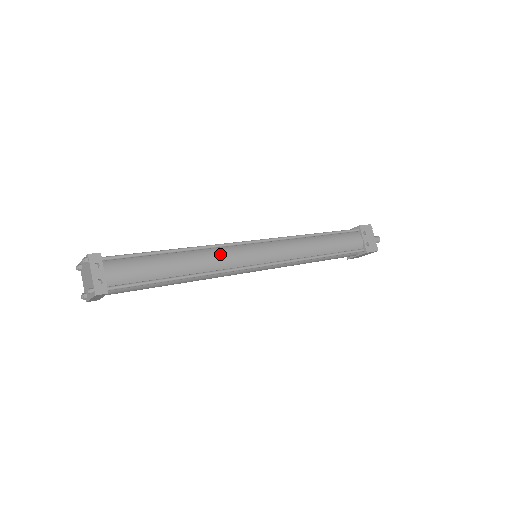
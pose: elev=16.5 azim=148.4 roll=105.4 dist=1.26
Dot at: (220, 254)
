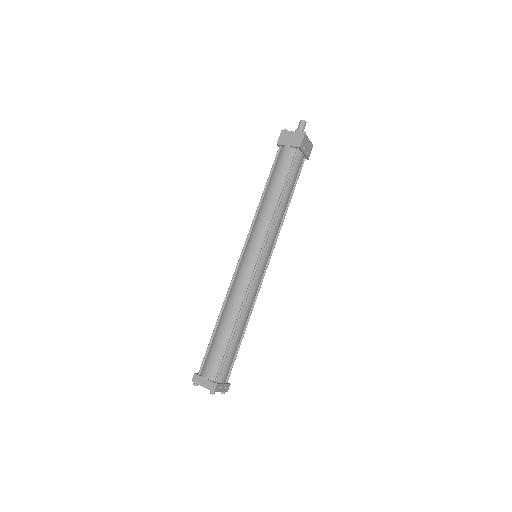
Dot at: (252, 297)
